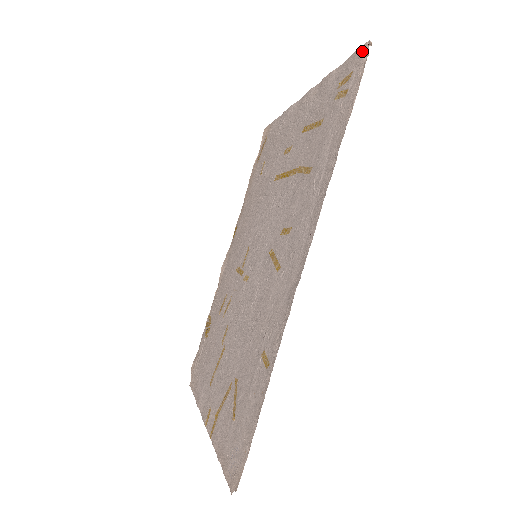
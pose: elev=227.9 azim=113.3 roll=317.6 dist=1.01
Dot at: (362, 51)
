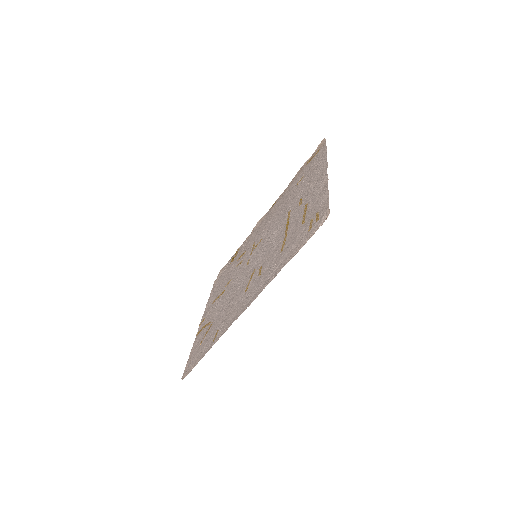
Dot at: (326, 214)
